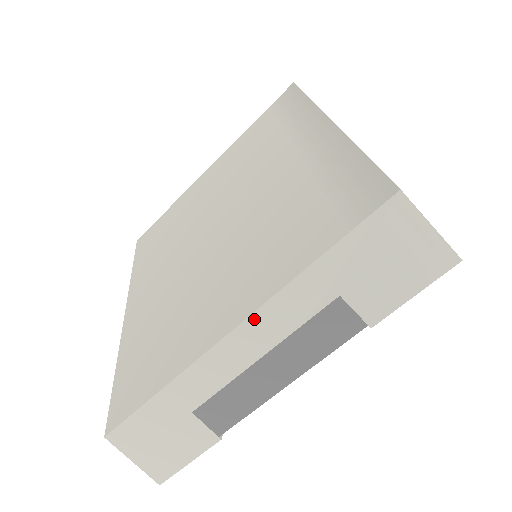
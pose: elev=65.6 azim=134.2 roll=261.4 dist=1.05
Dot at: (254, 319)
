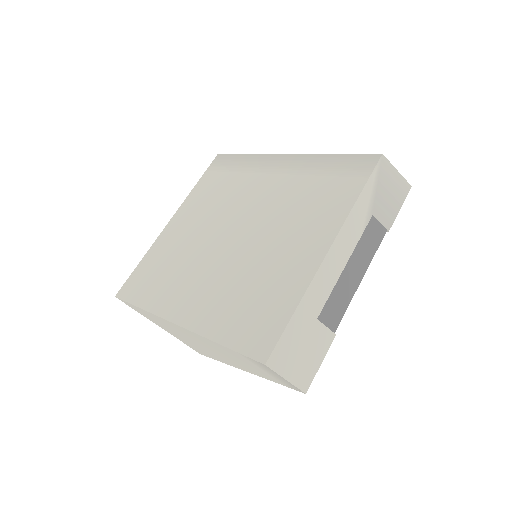
Dot at: (338, 239)
